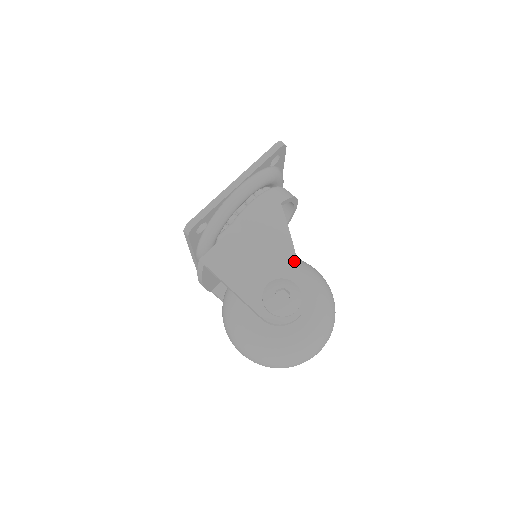
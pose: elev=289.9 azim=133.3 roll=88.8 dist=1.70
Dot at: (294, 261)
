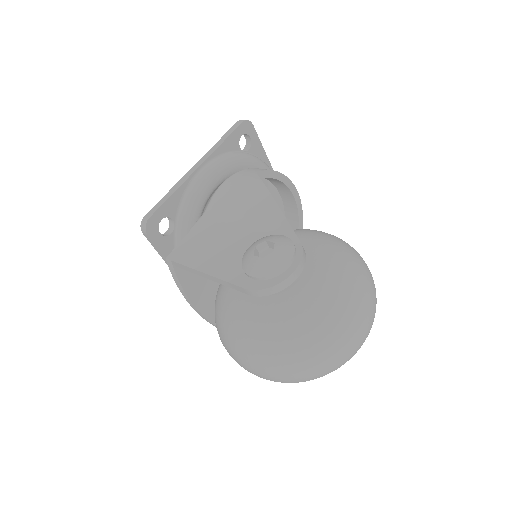
Dot at: (278, 214)
